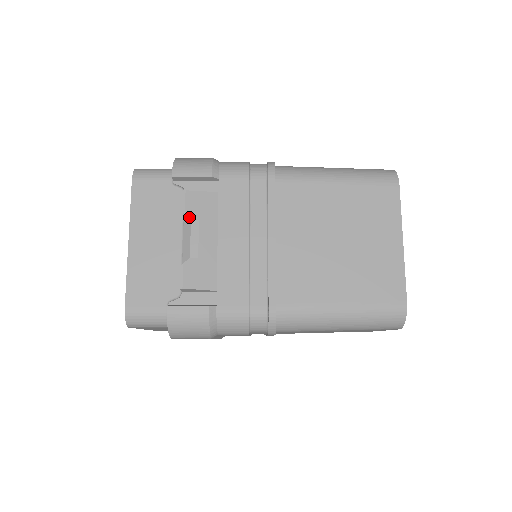
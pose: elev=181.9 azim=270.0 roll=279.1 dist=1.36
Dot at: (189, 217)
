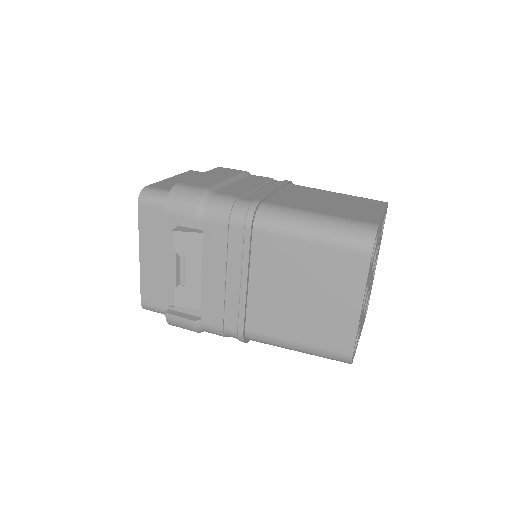
Dot at: (177, 253)
